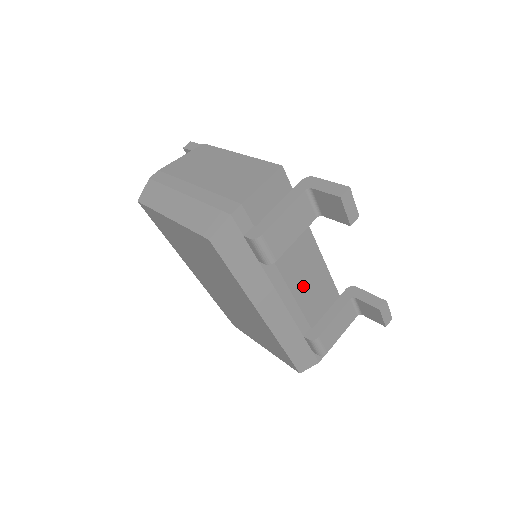
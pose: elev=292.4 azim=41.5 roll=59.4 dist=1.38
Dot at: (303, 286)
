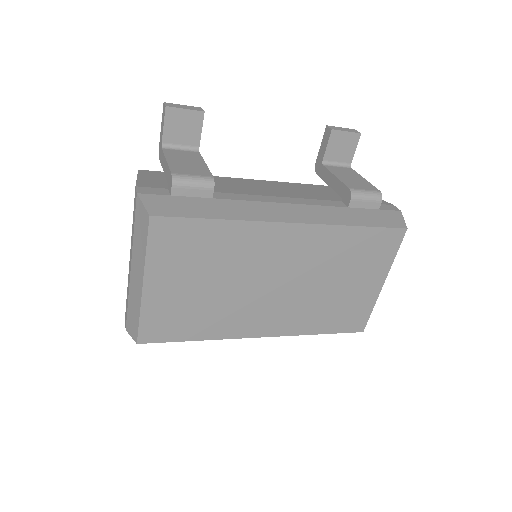
Dot at: (282, 193)
